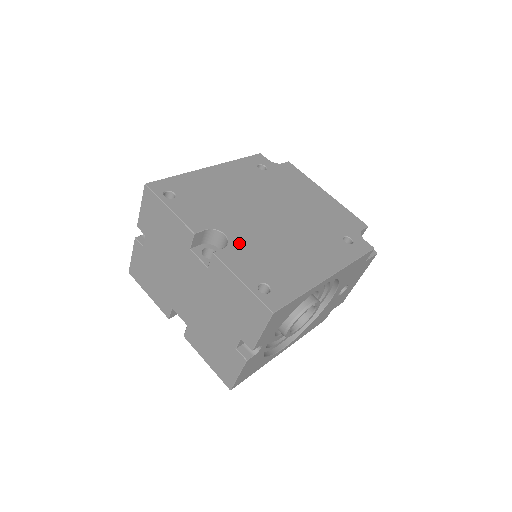
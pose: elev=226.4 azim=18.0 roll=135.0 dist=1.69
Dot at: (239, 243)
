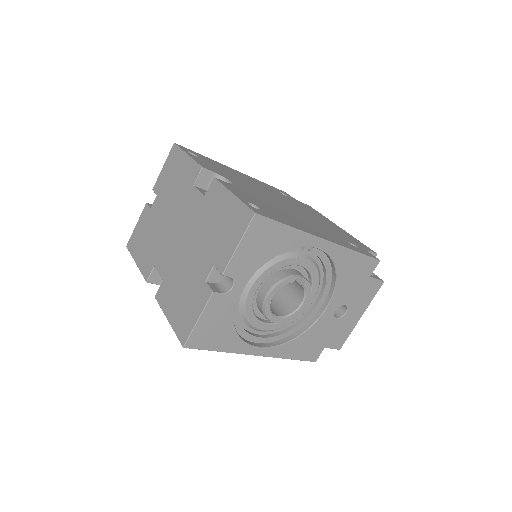
Dot at: (242, 189)
